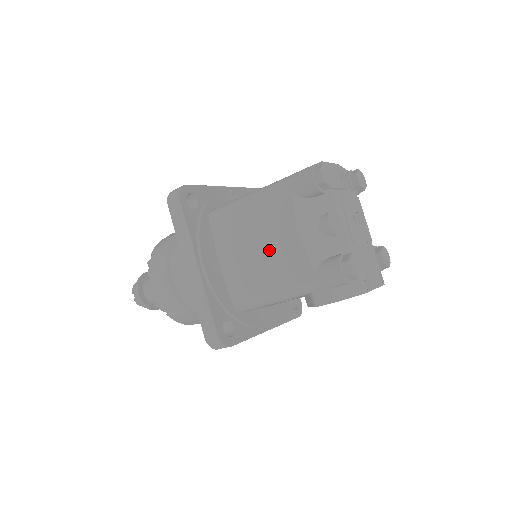
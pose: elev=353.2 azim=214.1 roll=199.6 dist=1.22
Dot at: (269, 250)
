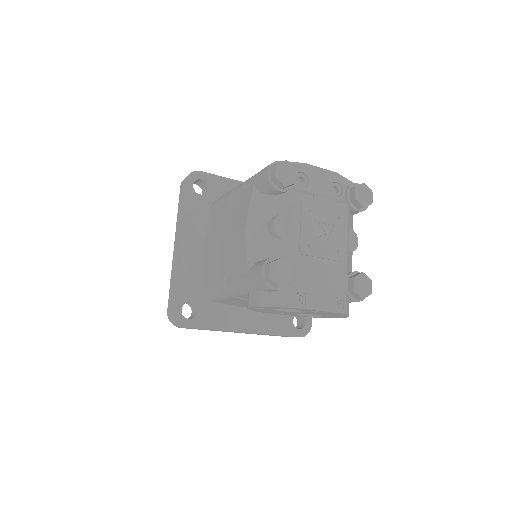
Dot at: (228, 241)
